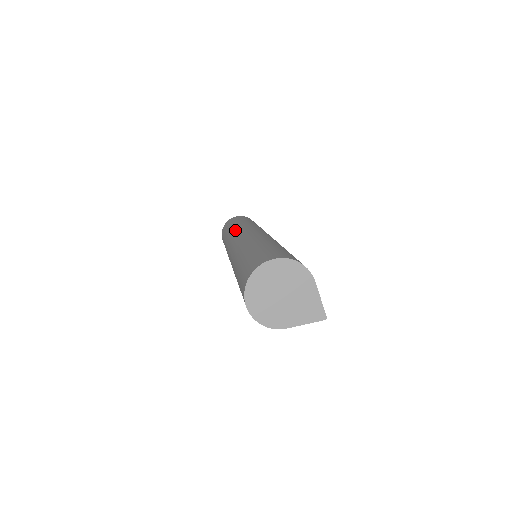
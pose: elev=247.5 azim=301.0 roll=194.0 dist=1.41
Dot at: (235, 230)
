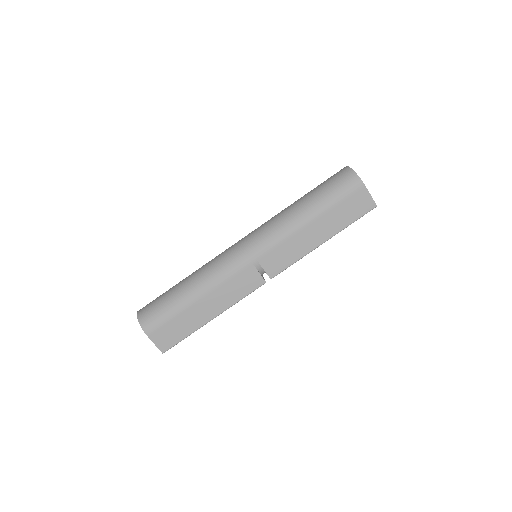
Dot at: occluded
